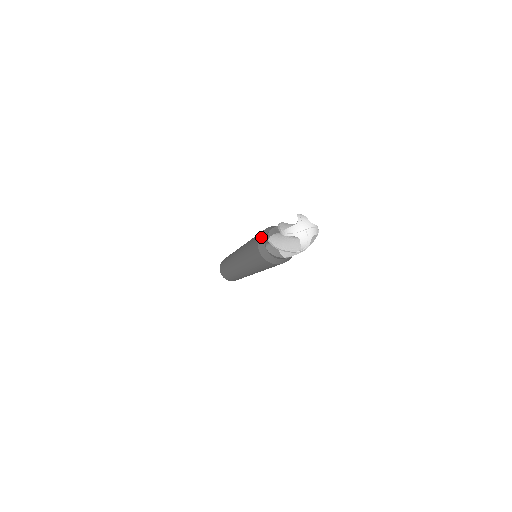
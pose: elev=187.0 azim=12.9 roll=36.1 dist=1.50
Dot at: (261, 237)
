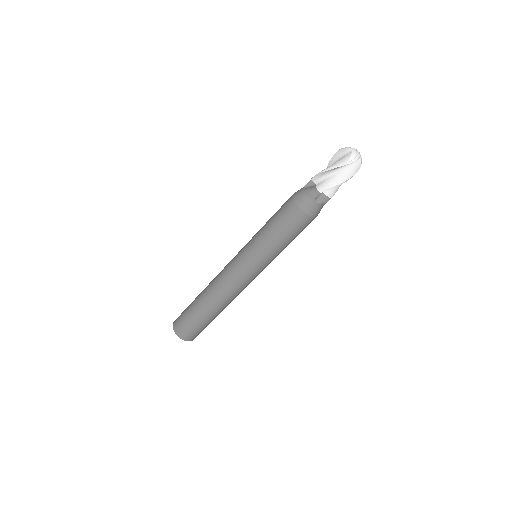
Dot at: occluded
